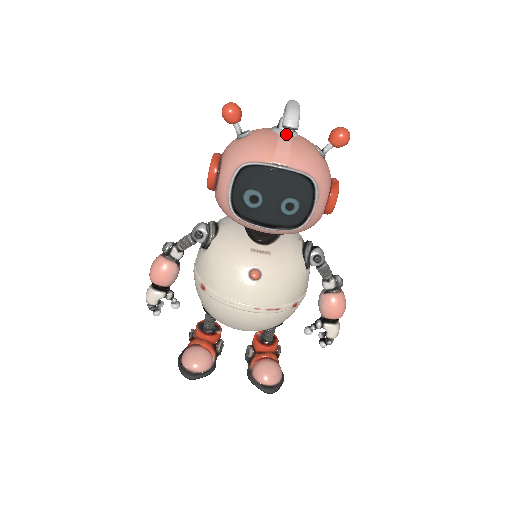
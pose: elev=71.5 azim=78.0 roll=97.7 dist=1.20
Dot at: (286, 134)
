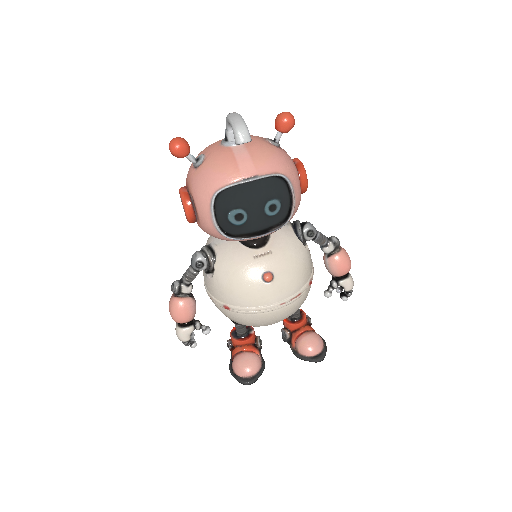
Dot at: occluded
